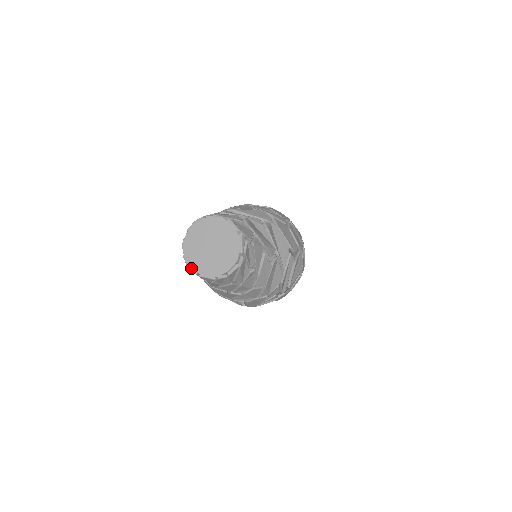
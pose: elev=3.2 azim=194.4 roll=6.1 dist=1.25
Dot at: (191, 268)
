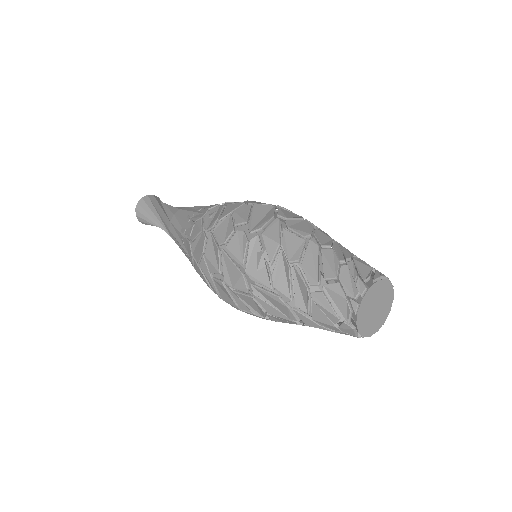
Dot at: (351, 316)
